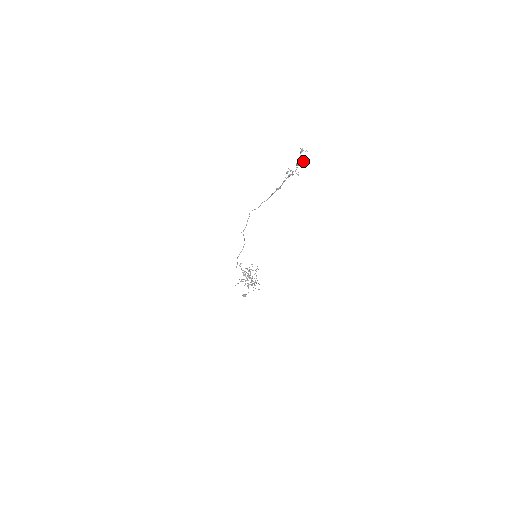
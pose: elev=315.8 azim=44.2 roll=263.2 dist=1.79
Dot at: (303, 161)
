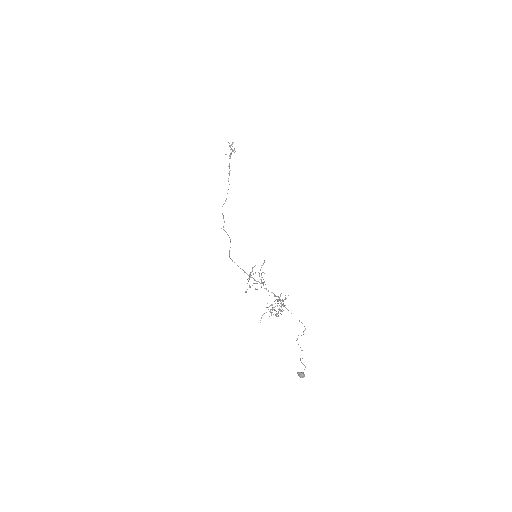
Dot at: (232, 142)
